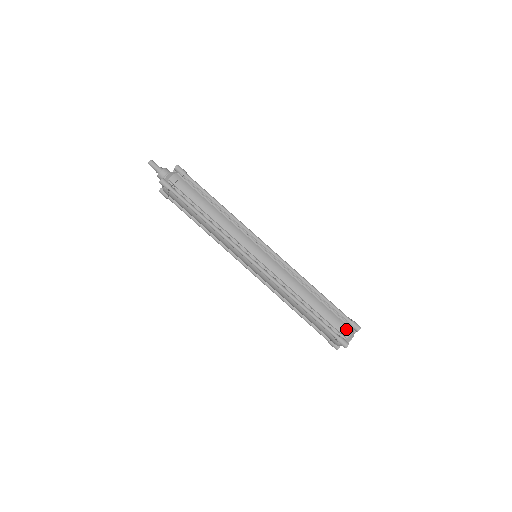
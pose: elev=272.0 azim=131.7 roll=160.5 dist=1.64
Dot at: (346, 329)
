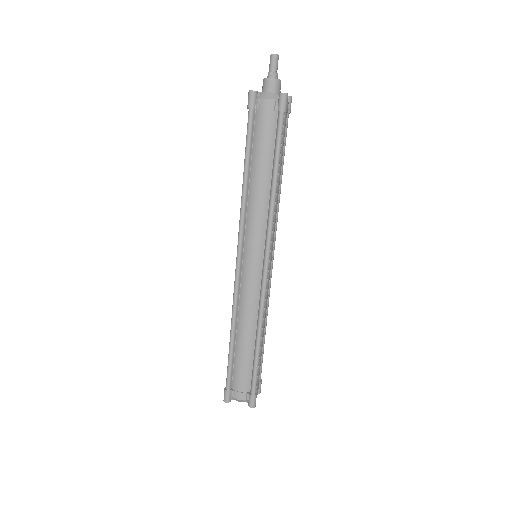
Dot at: occluded
